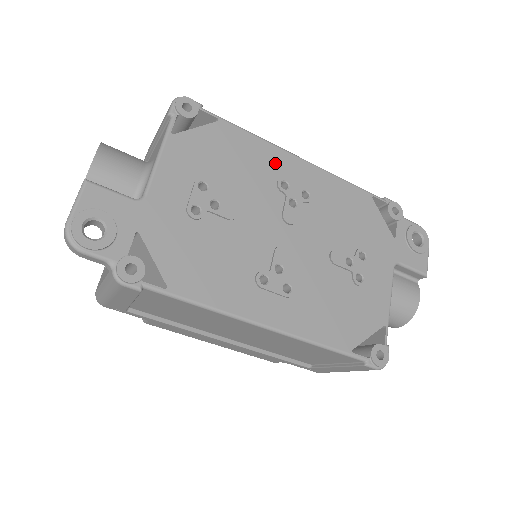
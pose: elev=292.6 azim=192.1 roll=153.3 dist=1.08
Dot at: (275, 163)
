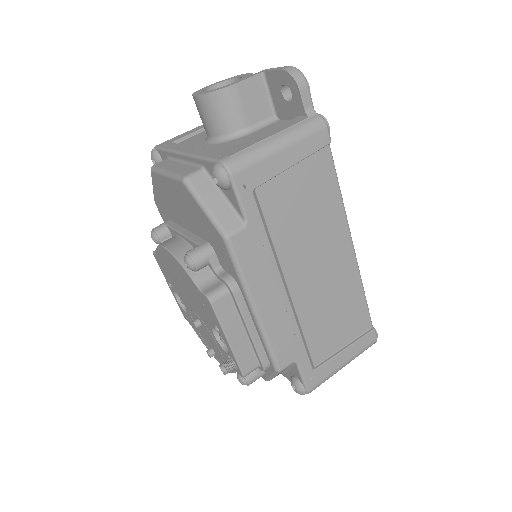
Dot at: occluded
